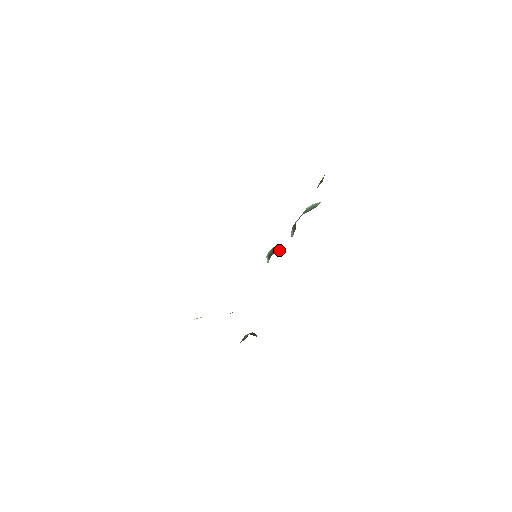
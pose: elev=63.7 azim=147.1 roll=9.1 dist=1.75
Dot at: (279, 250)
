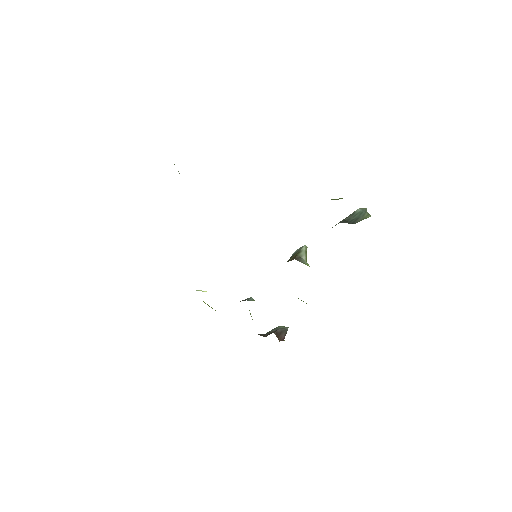
Dot at: (304, 257)
